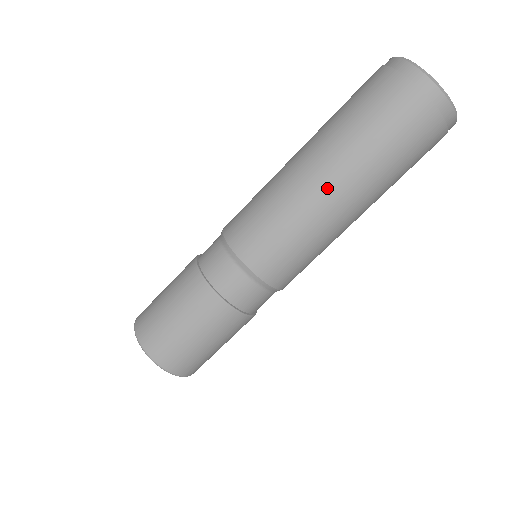
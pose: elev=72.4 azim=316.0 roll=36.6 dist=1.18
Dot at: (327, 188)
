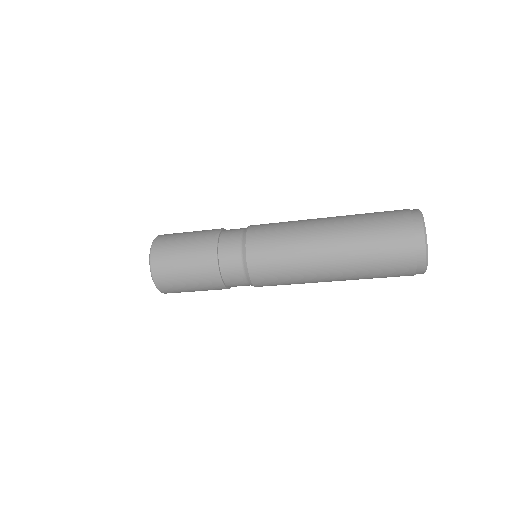
Dot at: (329, 281)
